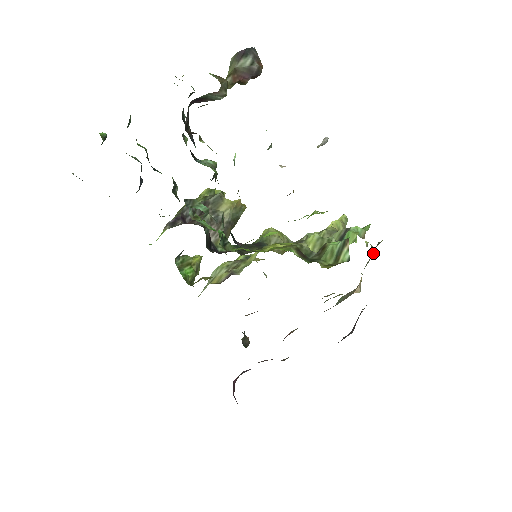
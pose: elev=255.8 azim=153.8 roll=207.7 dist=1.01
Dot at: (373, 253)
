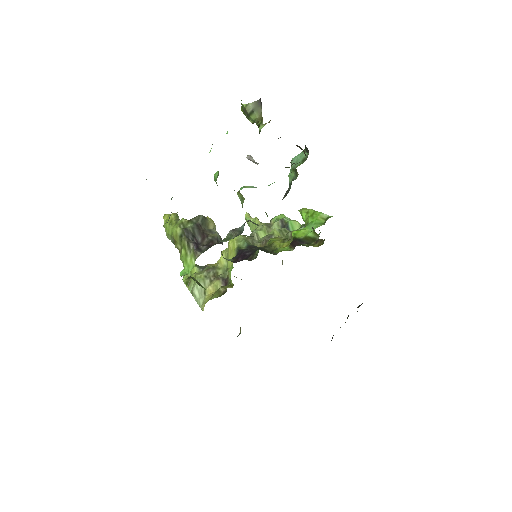
Dot at: occluded
